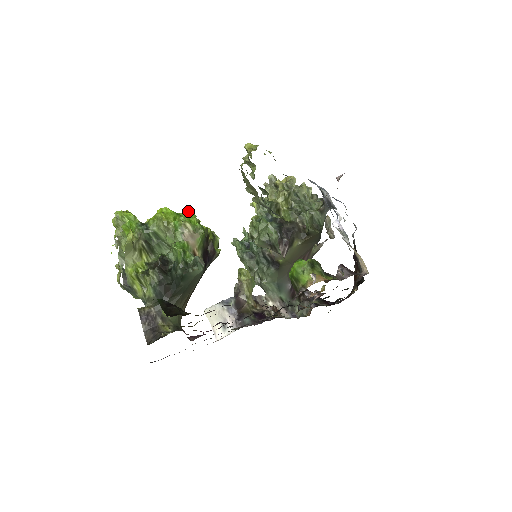
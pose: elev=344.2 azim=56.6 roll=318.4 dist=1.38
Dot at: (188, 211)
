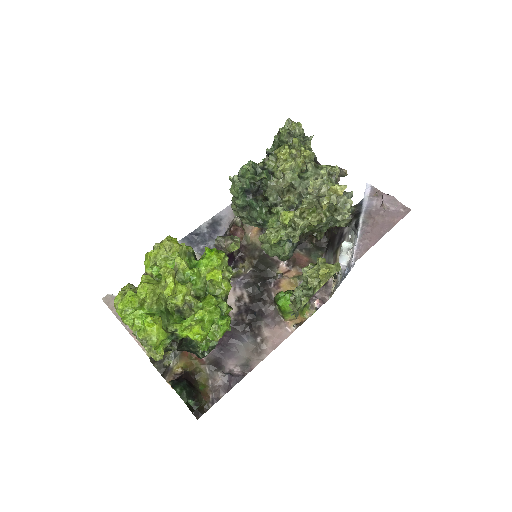
Dot at: (224, 323)
